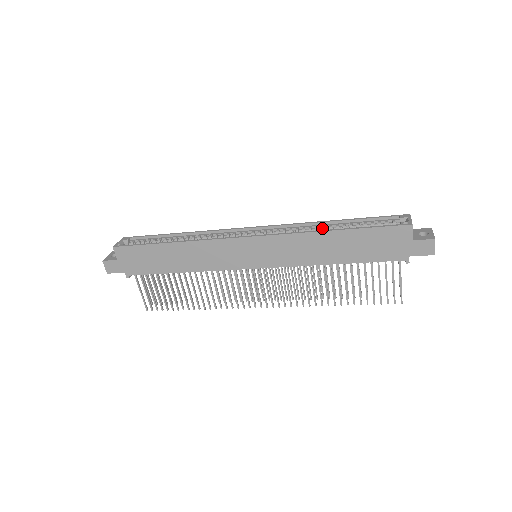
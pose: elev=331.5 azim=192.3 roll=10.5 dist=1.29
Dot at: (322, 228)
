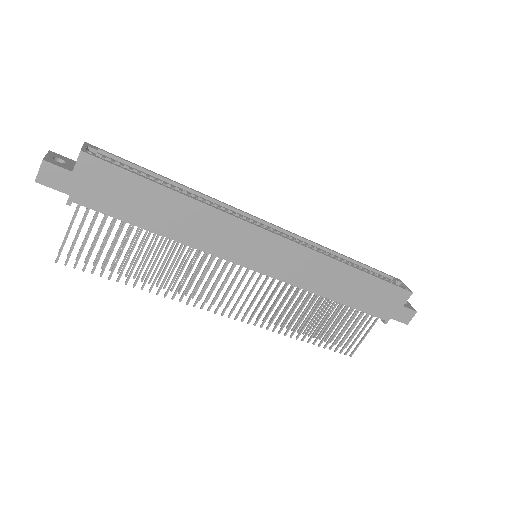
Dot at: occluded
